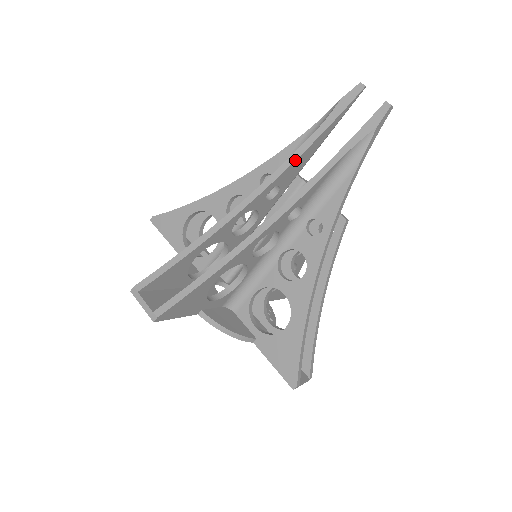
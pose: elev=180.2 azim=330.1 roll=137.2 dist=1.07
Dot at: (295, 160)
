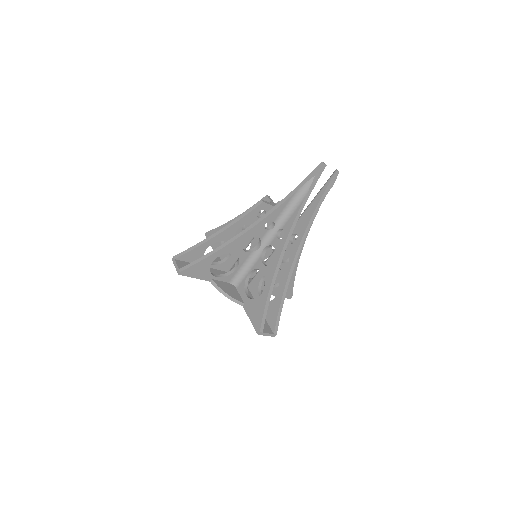
Dot at: occluded
